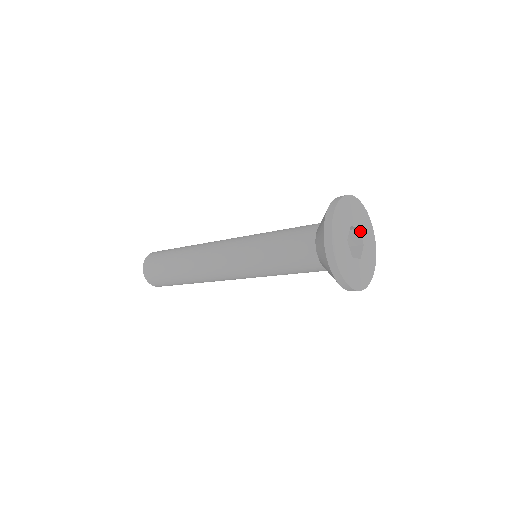
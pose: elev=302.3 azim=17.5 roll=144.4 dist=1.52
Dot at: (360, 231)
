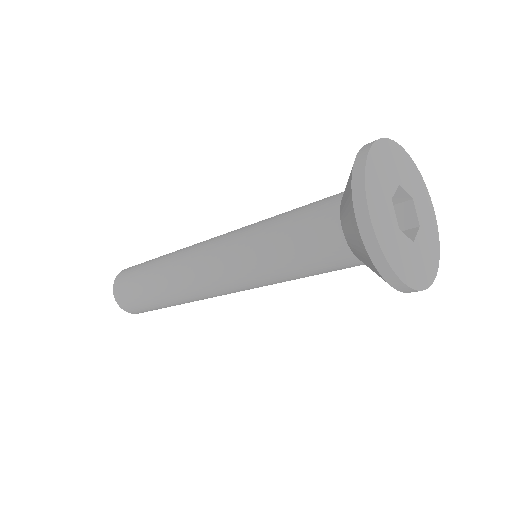
Dot at: (414, 204)
